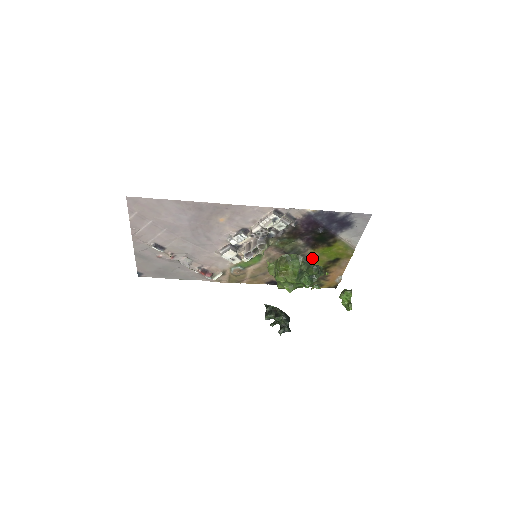
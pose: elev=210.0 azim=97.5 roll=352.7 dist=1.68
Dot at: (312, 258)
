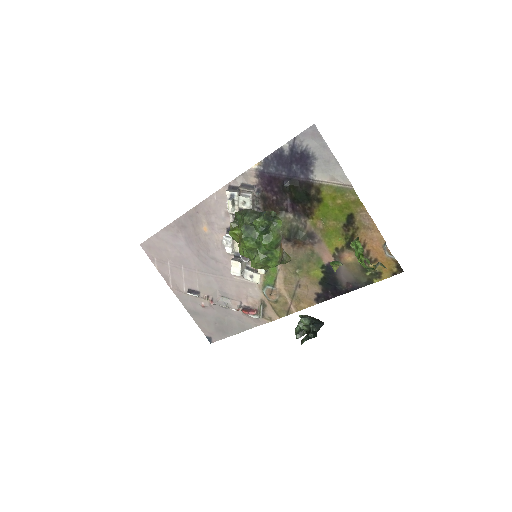
Dot at: (322, 232)
